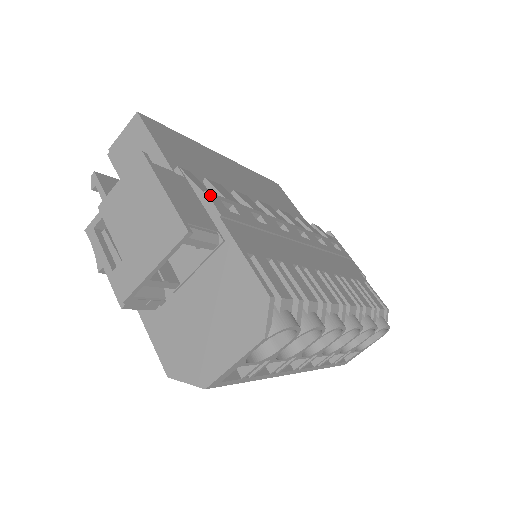
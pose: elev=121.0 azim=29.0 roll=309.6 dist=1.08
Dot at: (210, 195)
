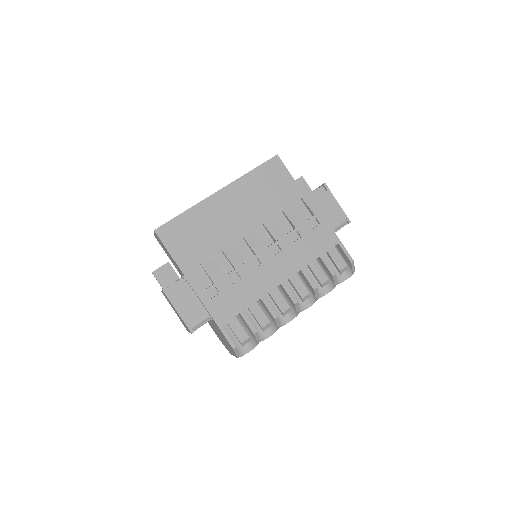
Dot at: (200, 296)
